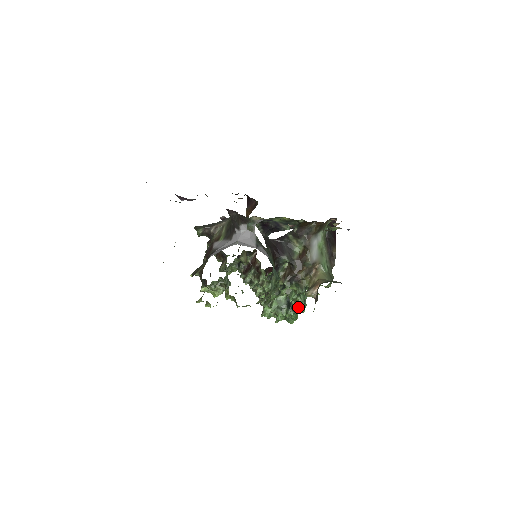
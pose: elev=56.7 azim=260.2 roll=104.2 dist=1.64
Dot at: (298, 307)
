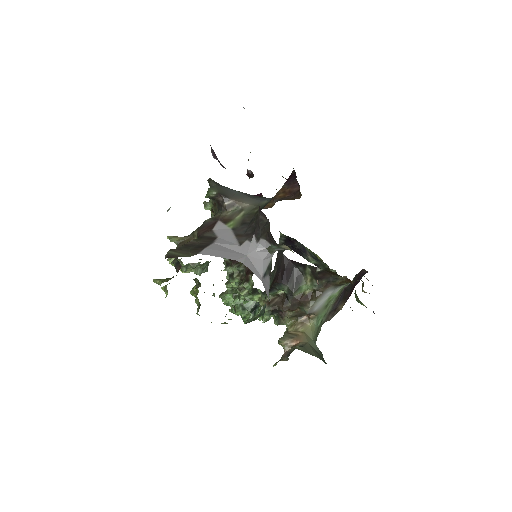
Dot at: (262, 317)
